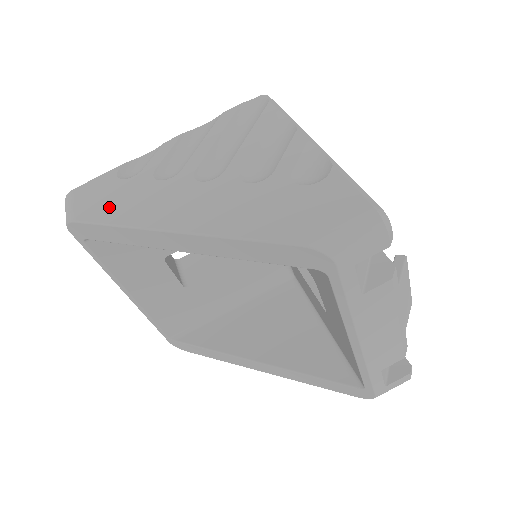
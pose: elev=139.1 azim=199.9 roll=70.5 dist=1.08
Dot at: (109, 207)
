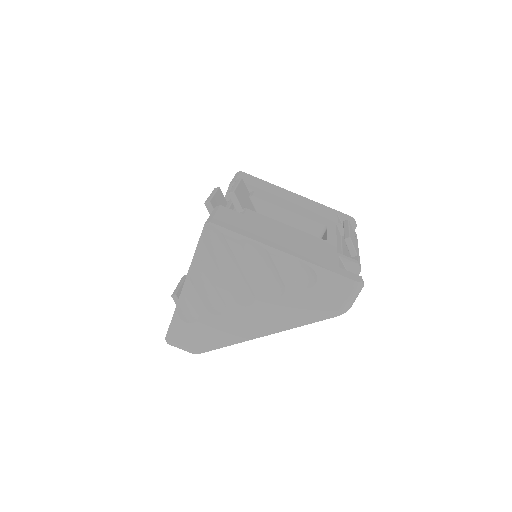
Dot at: (211, 340)
